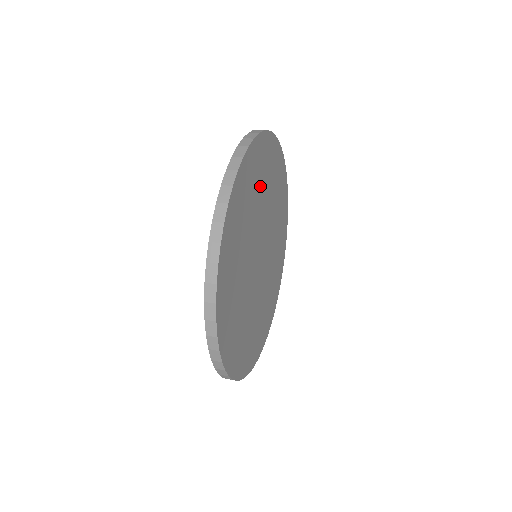
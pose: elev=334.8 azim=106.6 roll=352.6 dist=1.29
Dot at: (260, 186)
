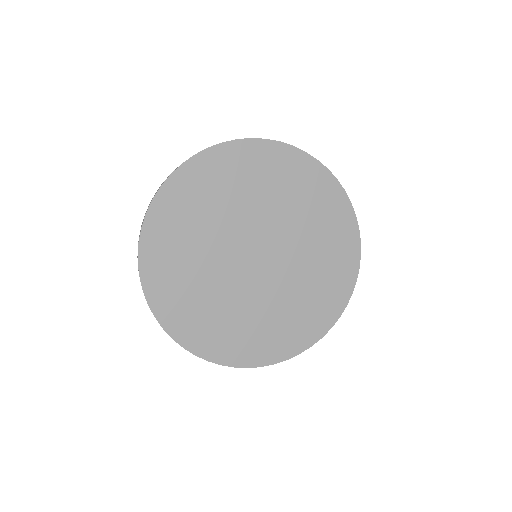
Dot at: (257, 186)
